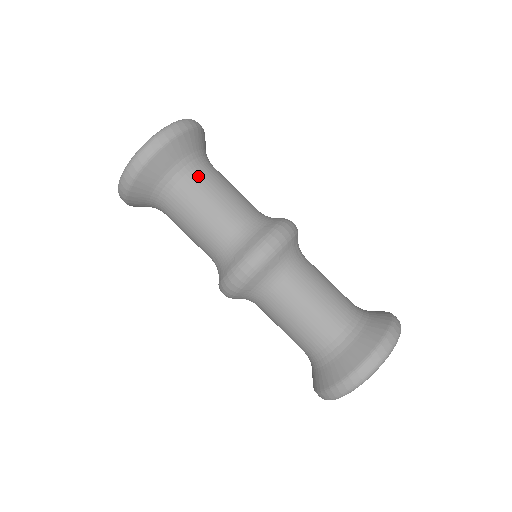
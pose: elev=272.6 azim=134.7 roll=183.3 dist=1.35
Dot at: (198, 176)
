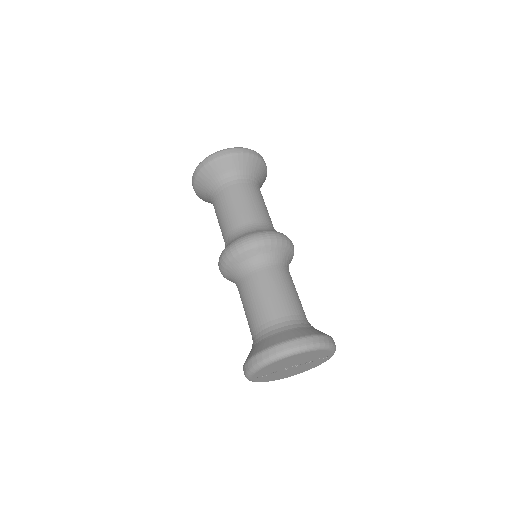
Dot at: (248, 184)
